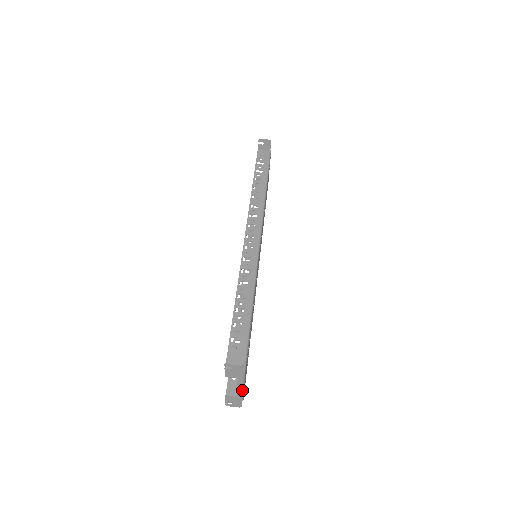
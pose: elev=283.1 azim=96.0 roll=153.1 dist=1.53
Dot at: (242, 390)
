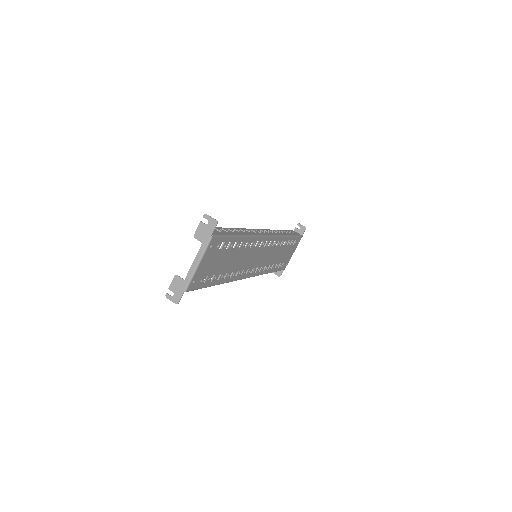
Dot at: (195, 268)
